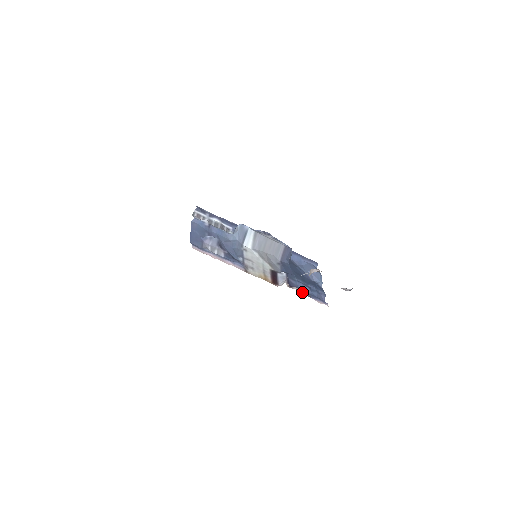
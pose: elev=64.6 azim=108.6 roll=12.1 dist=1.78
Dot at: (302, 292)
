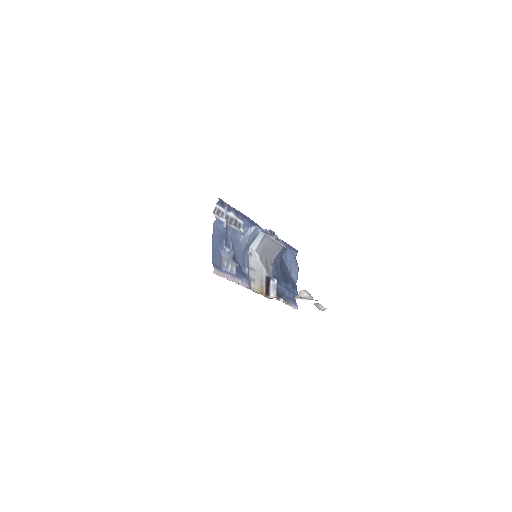
Dot at: (283, 298)
